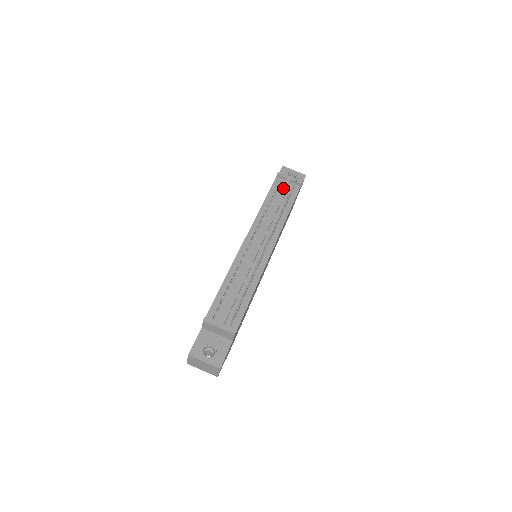
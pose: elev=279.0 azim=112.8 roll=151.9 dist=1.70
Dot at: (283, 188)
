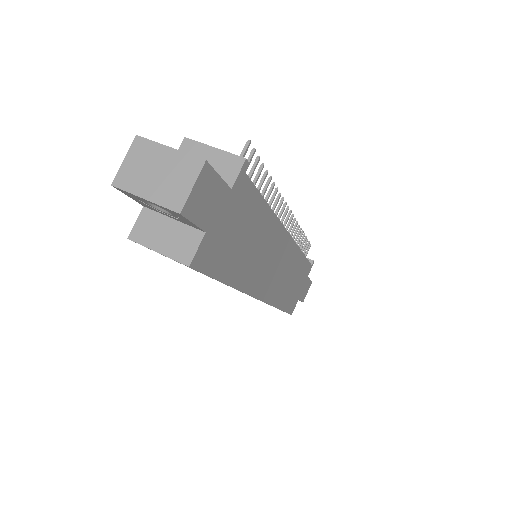
Dot at: occluded
